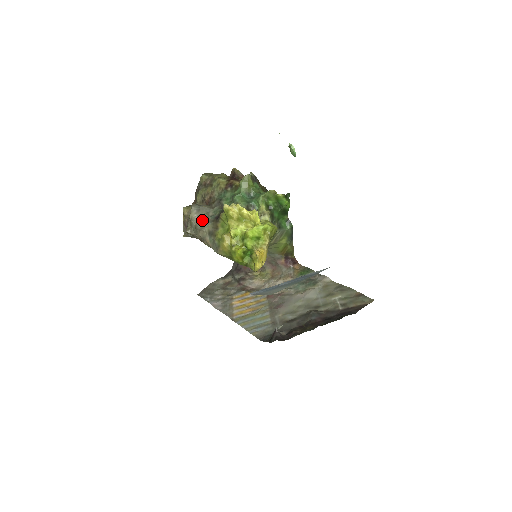
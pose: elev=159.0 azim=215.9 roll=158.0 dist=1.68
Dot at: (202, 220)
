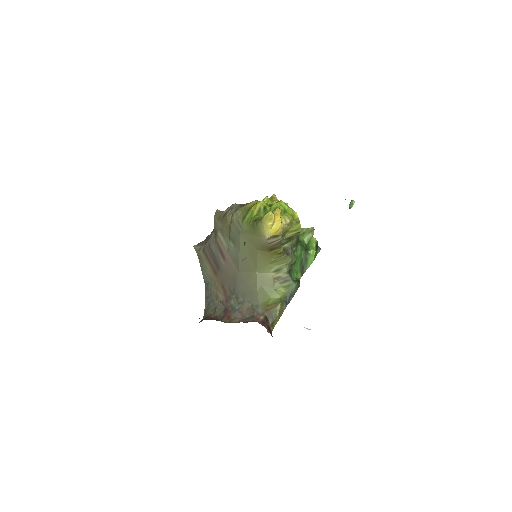
Dot at: occluded
